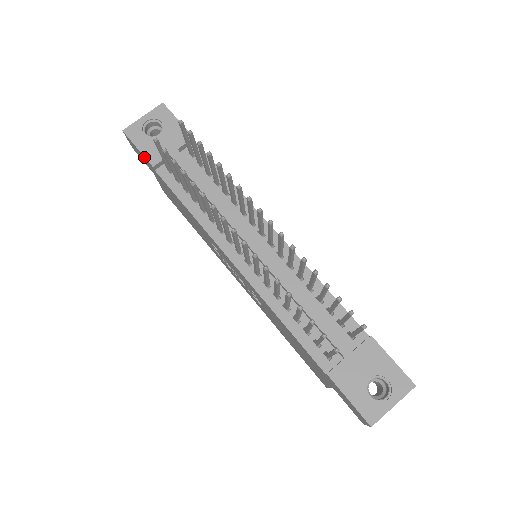
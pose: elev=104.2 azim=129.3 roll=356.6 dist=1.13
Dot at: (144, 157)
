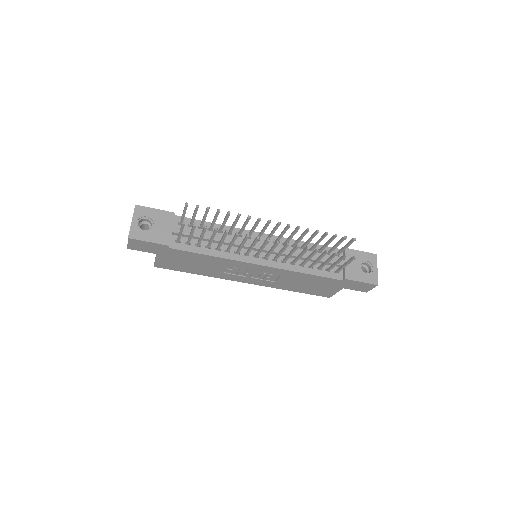
Dot at: (157, 244)
